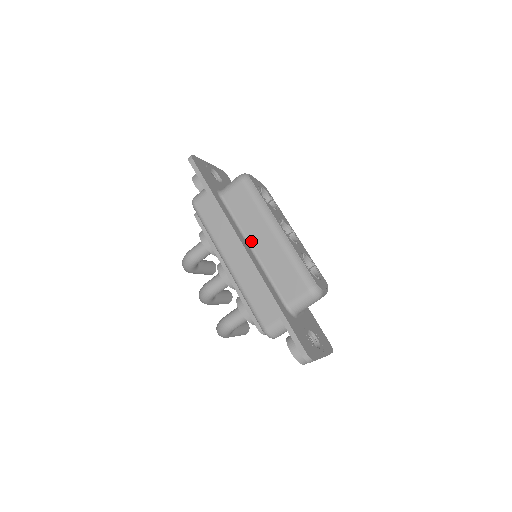
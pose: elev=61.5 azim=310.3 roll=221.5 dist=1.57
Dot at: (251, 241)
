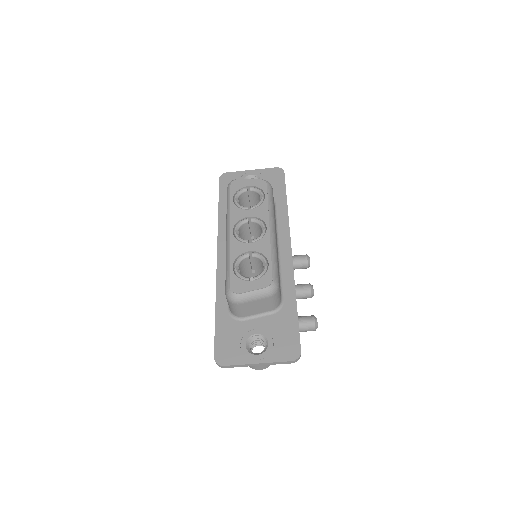
Dot at: occluded
